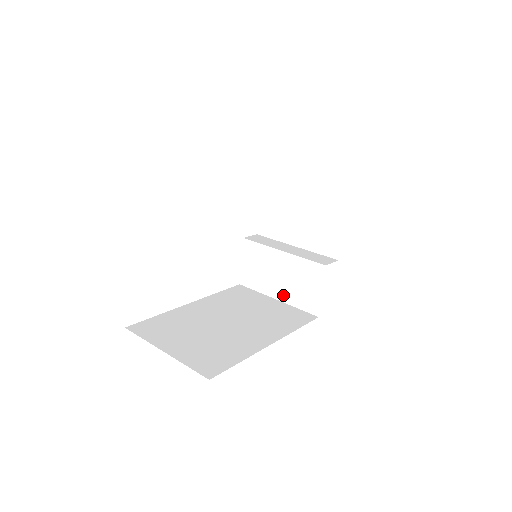
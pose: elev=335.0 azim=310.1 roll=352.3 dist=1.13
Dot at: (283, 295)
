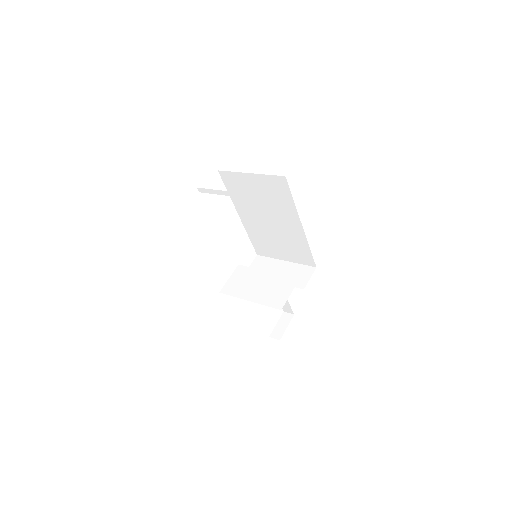
Dot at: (256, 298)
